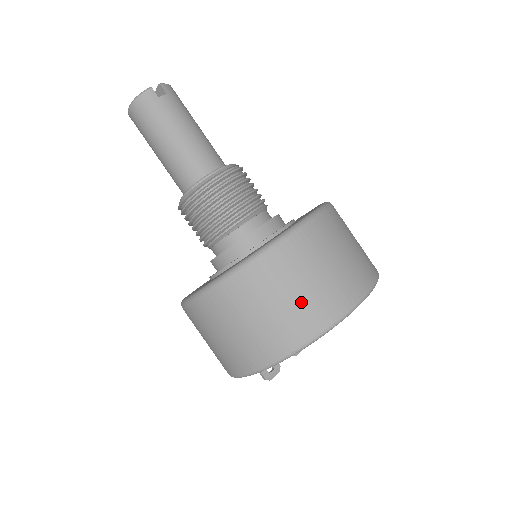
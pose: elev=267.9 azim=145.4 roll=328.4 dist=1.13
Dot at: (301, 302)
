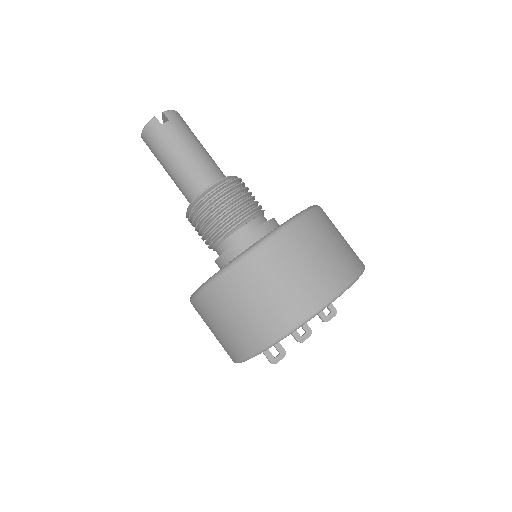
Dot at: (271, 304)
